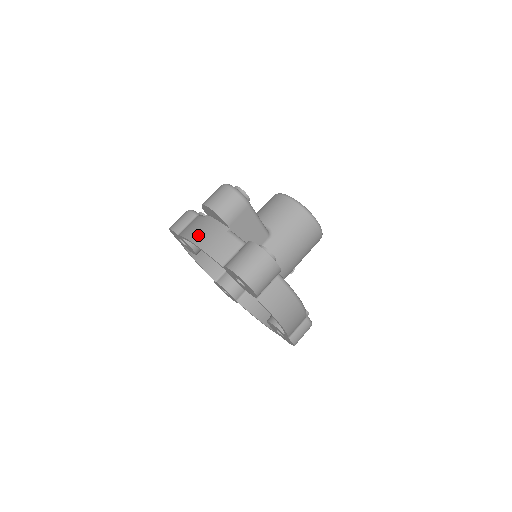
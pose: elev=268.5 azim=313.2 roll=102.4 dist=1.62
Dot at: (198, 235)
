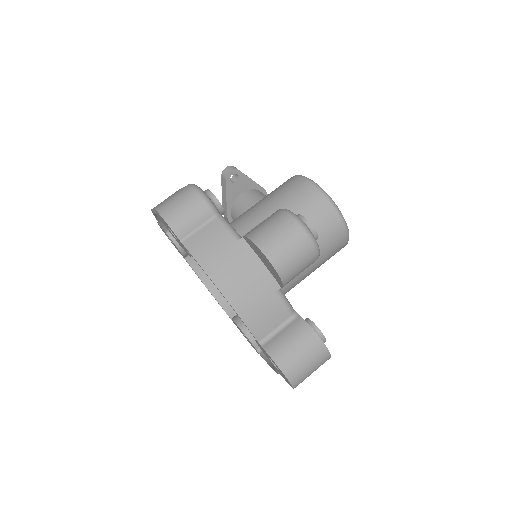
Dot at: (230, 280)
